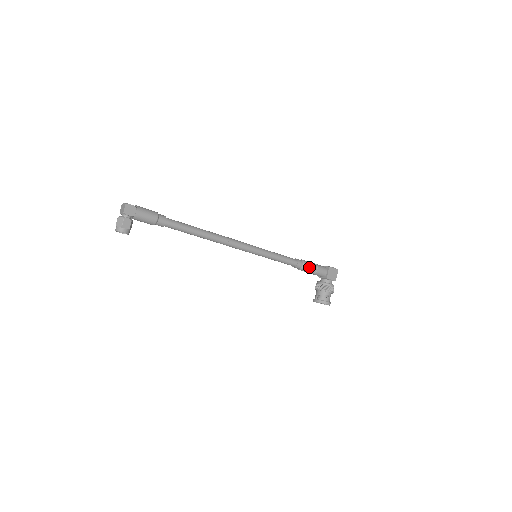
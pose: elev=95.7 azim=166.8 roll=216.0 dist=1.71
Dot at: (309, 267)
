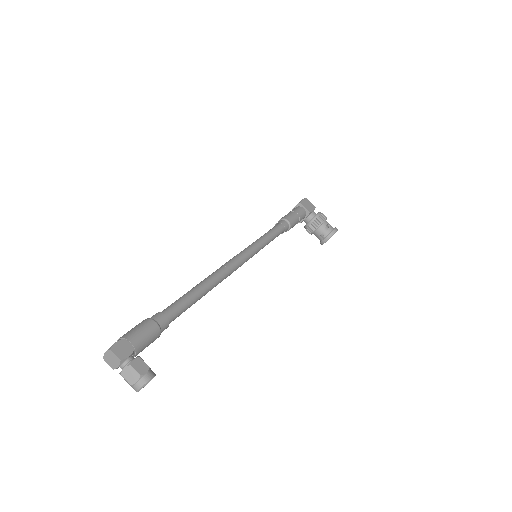
Dot at: (292, 218)
